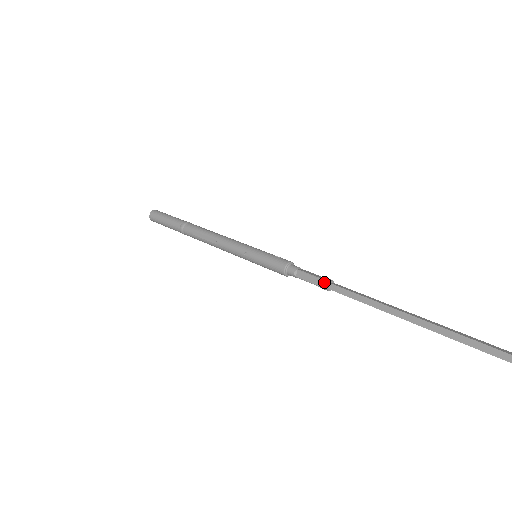
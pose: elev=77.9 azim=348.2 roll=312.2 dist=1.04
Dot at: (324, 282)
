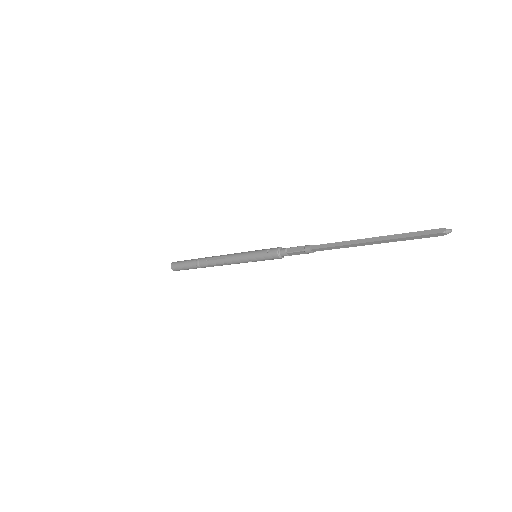
Dot at: (307, 252)
